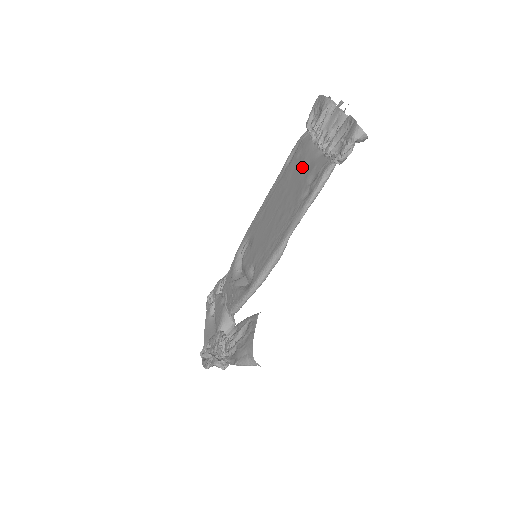
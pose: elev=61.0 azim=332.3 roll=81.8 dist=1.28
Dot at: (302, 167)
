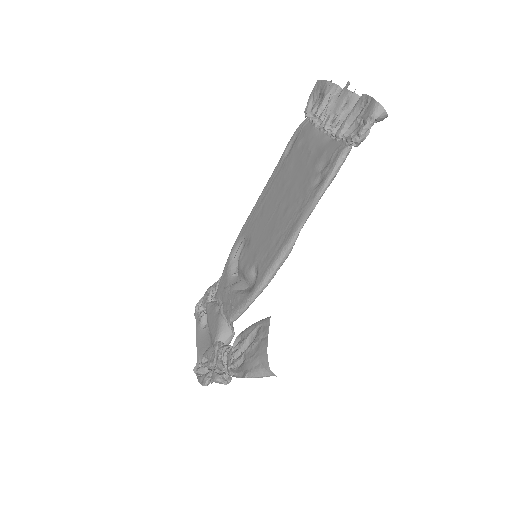
Dot at: (307, 155)
